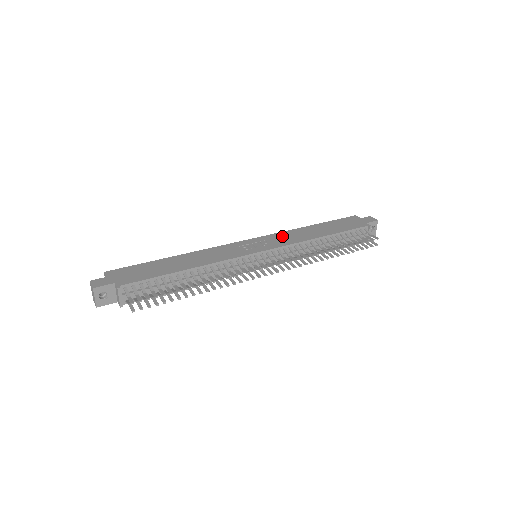
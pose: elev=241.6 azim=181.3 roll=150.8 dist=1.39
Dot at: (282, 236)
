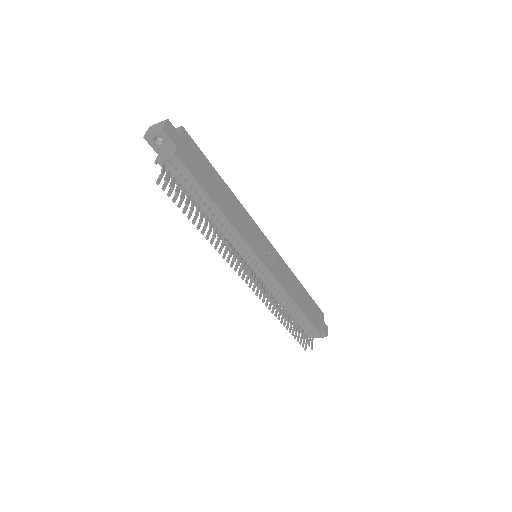
Dot at: (283, 268)
